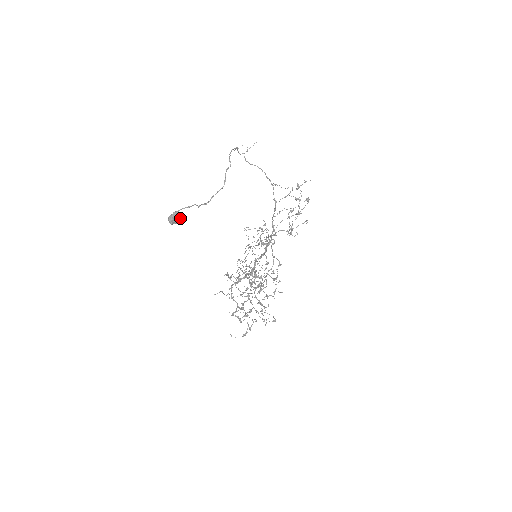
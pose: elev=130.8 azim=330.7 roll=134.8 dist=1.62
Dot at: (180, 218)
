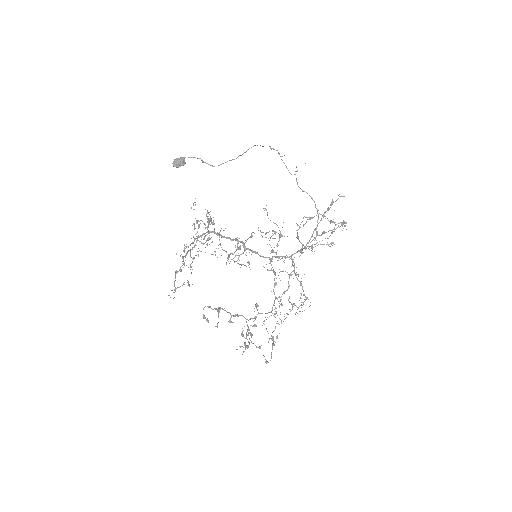
Dot at: (183, 164)
